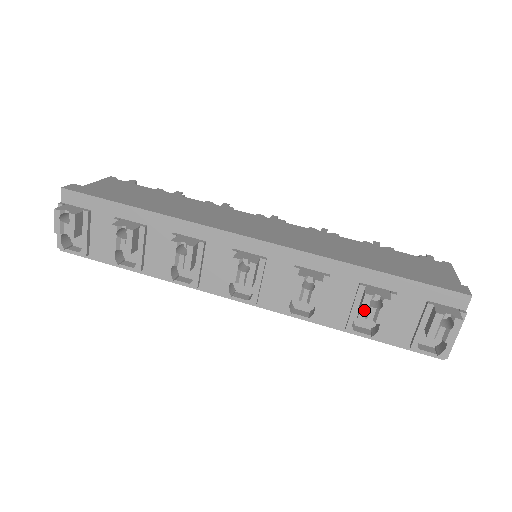
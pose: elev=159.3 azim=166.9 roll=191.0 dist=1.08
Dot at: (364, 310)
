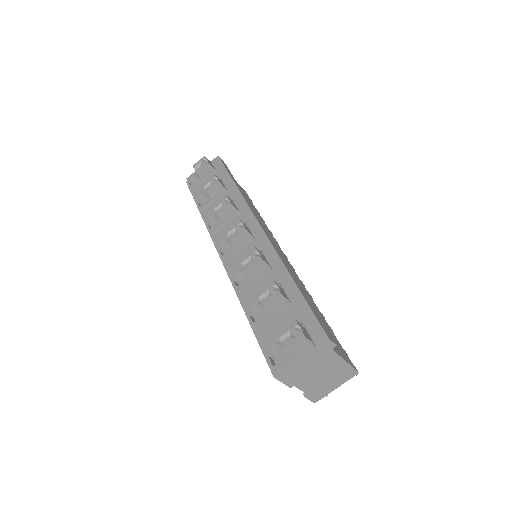
Dot at: (263, 291)
